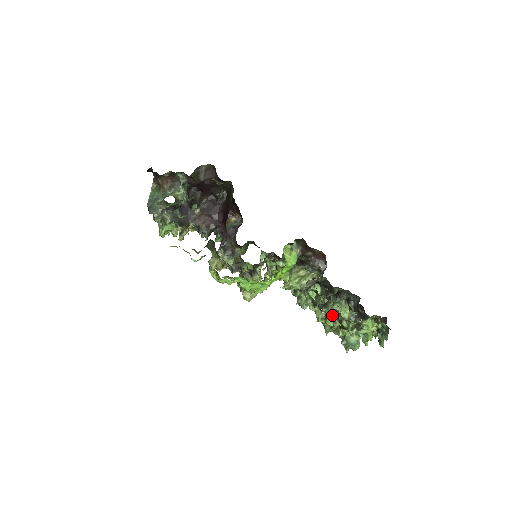
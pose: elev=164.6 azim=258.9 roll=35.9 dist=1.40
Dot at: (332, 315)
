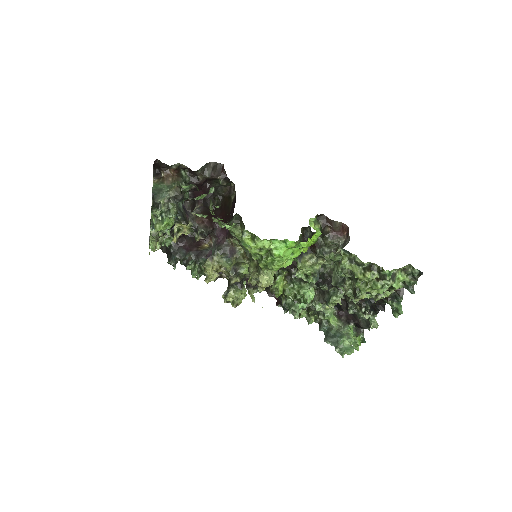
Dot at: (371, 267)
